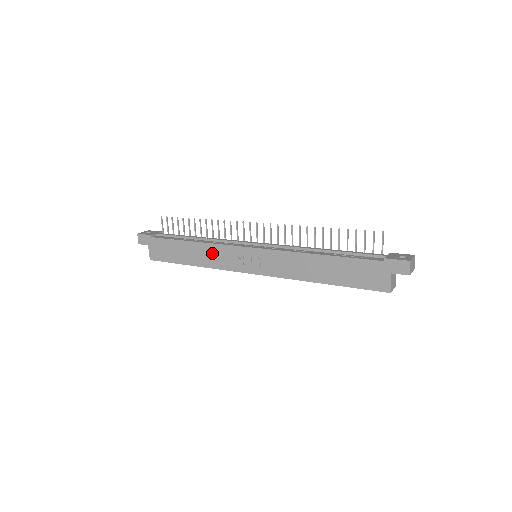
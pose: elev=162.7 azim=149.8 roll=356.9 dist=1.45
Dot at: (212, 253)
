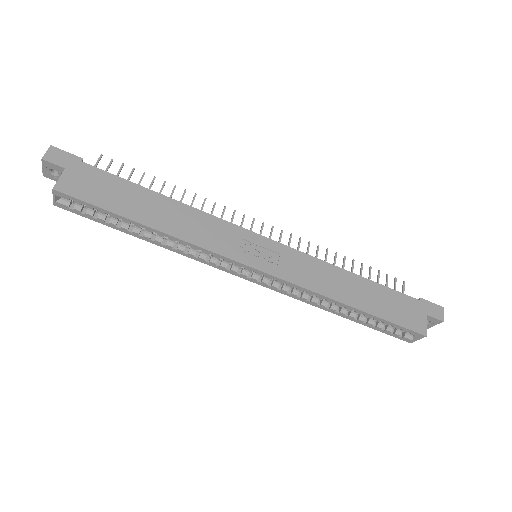
Dot at: (198, 222)
